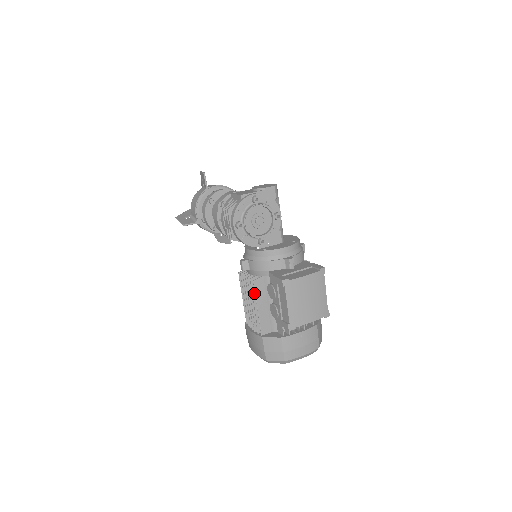
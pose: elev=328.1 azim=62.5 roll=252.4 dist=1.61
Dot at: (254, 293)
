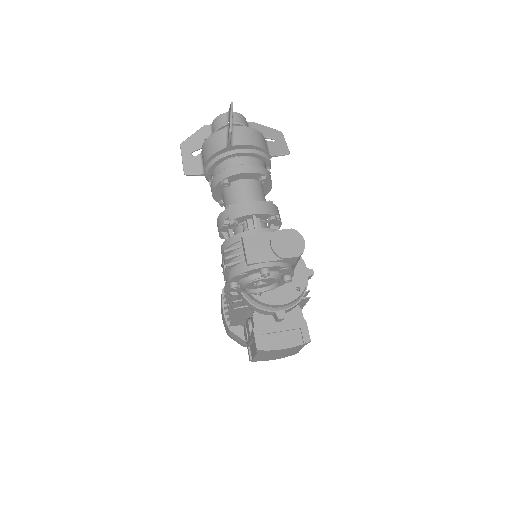
Dot at: (234, 307)
